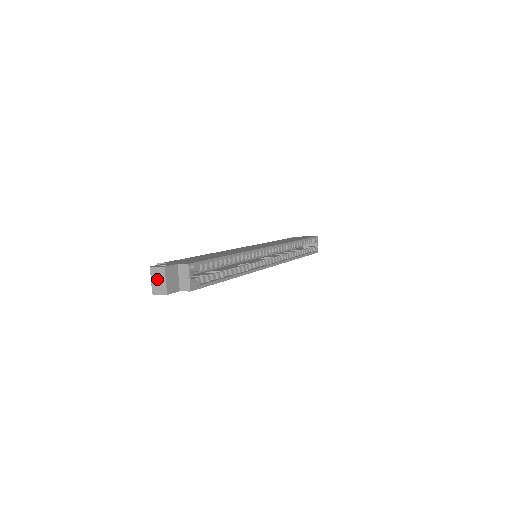
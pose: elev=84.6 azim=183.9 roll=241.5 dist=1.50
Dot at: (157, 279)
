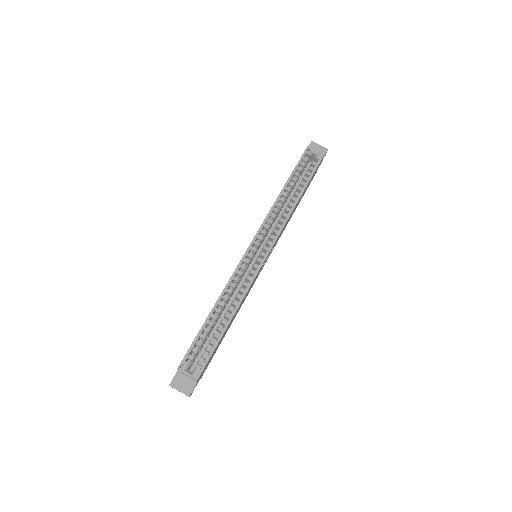
Dot at: occluded
